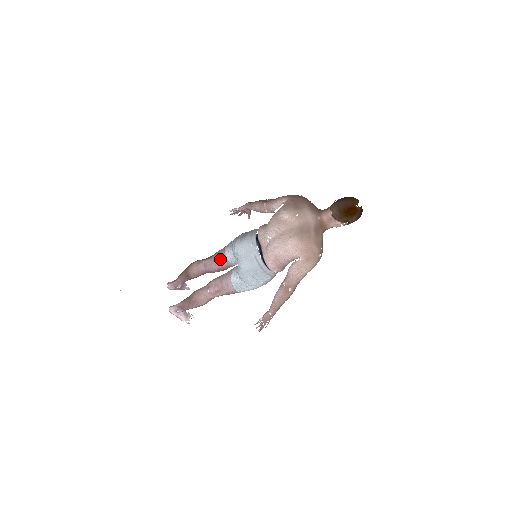
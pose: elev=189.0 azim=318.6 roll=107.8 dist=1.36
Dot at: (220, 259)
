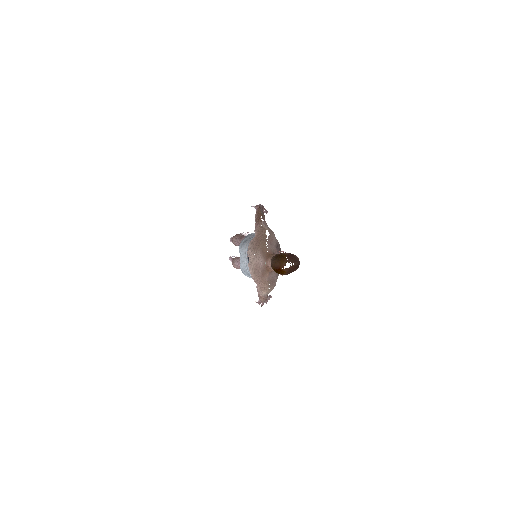
Dot at: occluded
